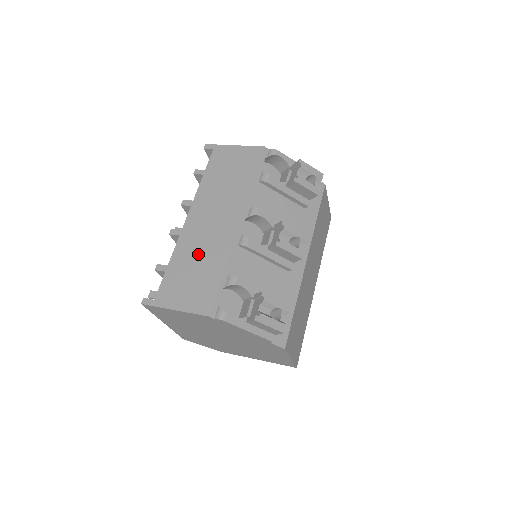
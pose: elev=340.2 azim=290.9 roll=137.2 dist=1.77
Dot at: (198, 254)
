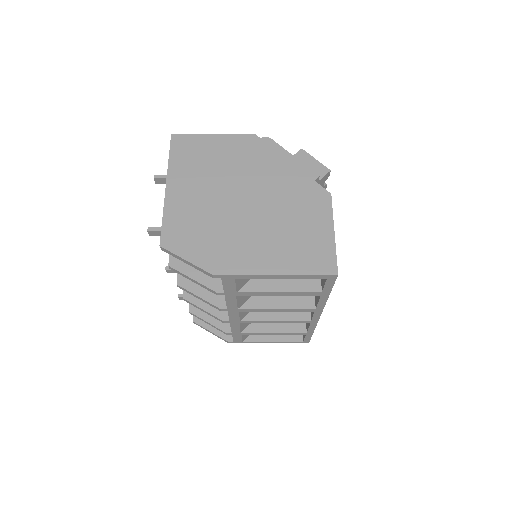
Dot at: occluded
